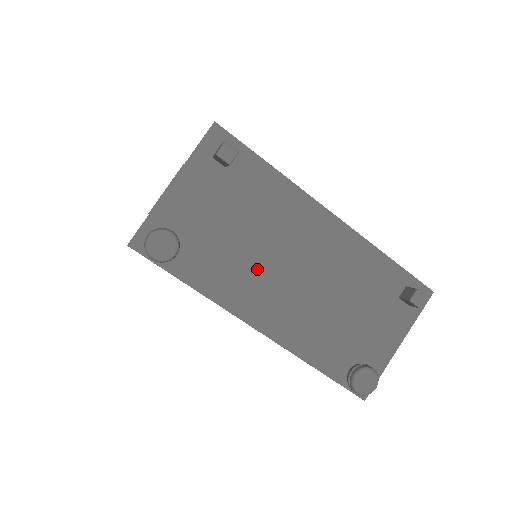
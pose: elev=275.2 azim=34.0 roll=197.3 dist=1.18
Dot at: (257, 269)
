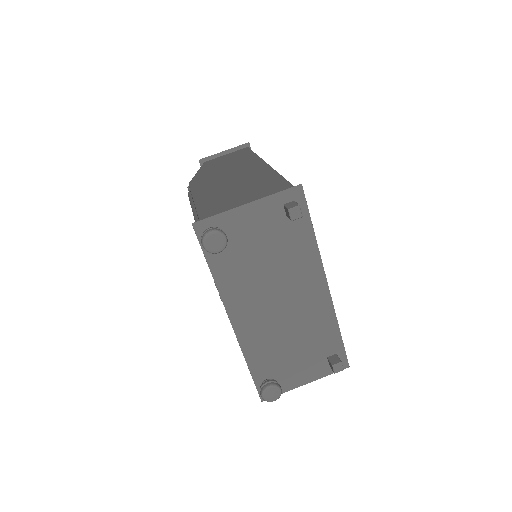
Dot at: (258, 288)
